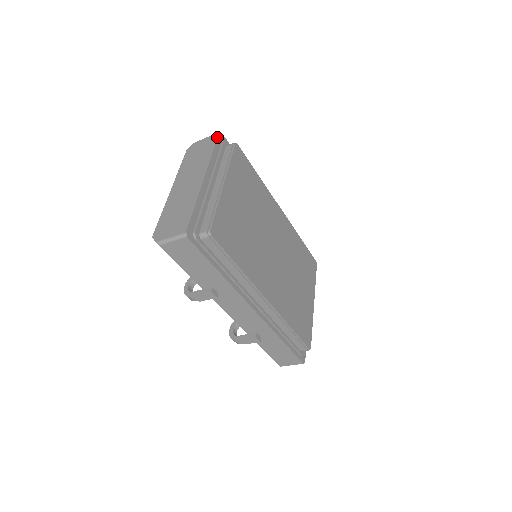
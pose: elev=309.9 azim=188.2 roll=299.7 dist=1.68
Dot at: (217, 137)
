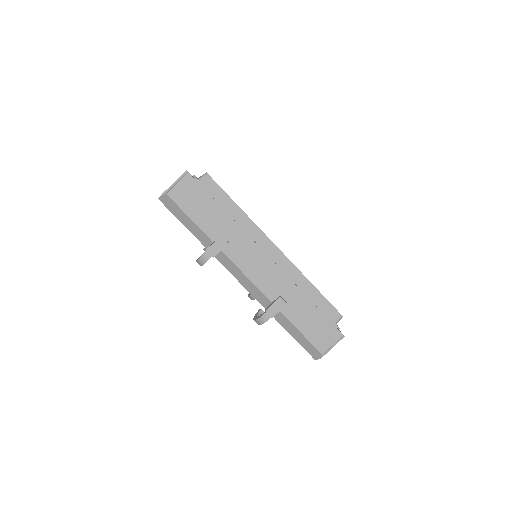
Dot at: occluded
